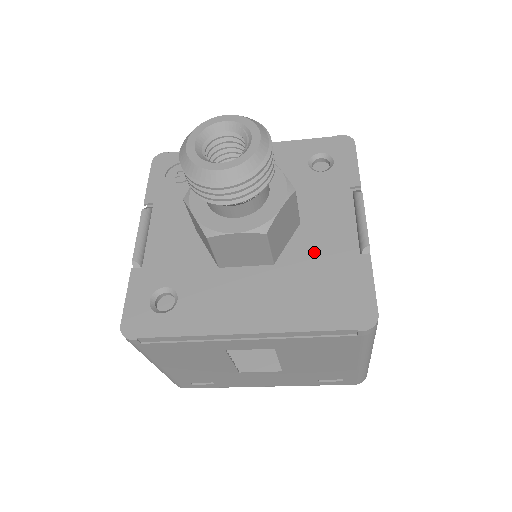
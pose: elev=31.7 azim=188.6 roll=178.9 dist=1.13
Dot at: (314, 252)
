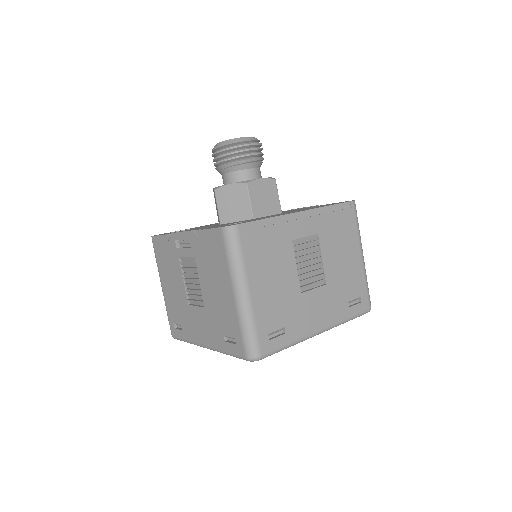
Dot at: occluded
